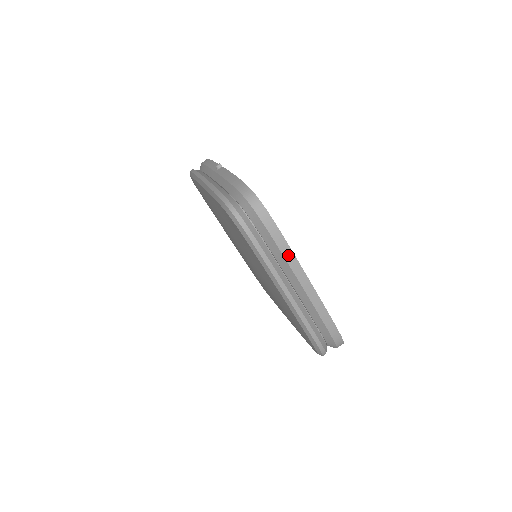
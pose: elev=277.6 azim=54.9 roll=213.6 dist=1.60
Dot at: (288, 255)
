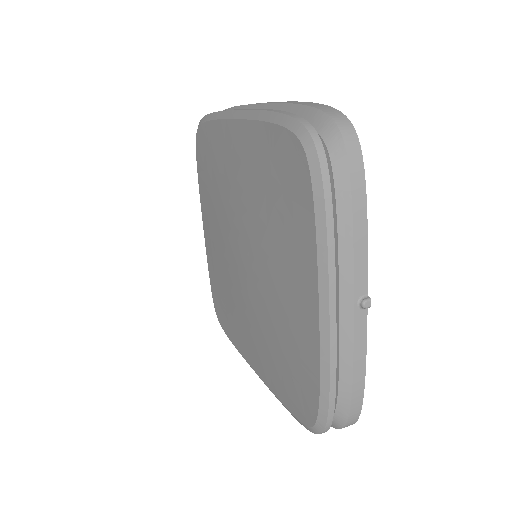
Dot at: occluded
